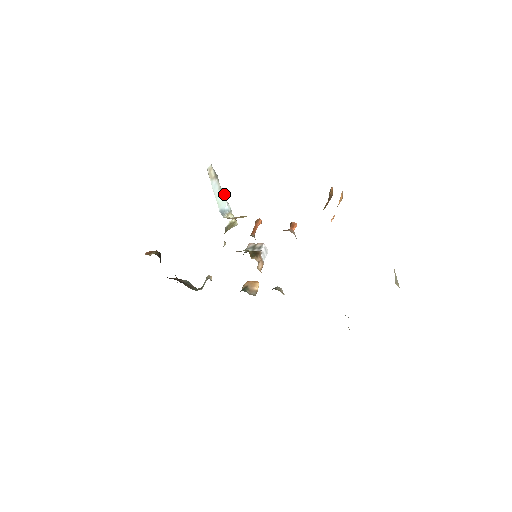
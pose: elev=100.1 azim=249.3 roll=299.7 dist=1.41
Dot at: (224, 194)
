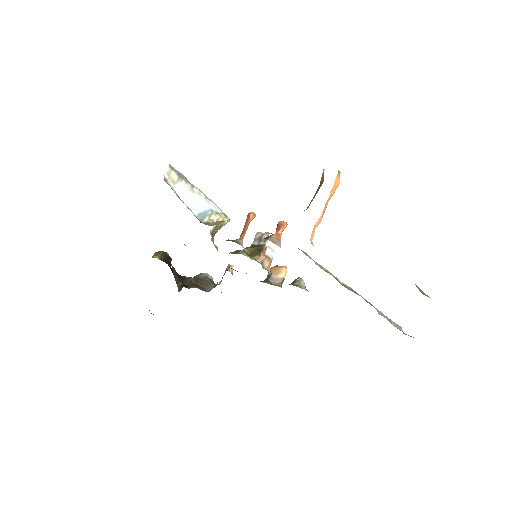
Dot at: (200, 192)
